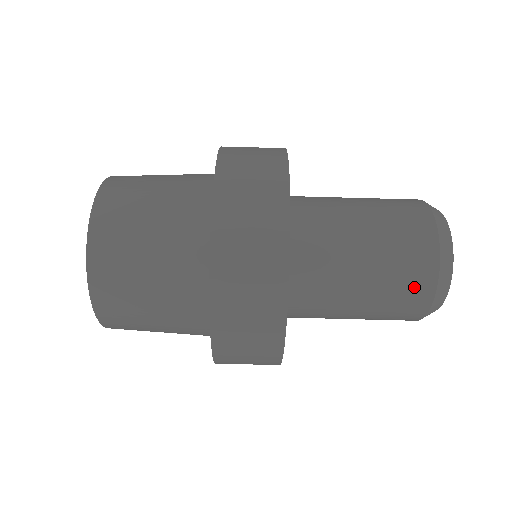
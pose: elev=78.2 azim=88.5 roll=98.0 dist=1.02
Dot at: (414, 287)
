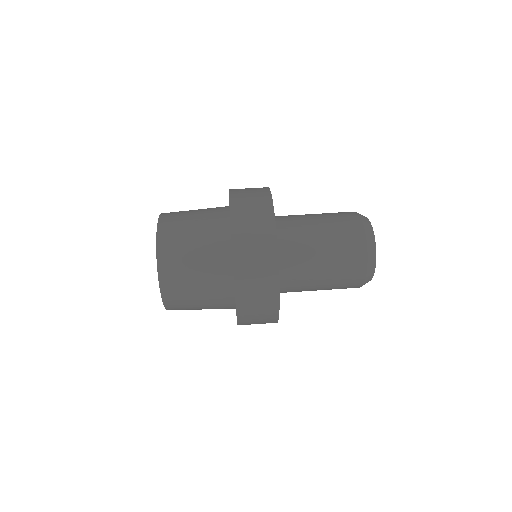
Dot at: (351, 230)
